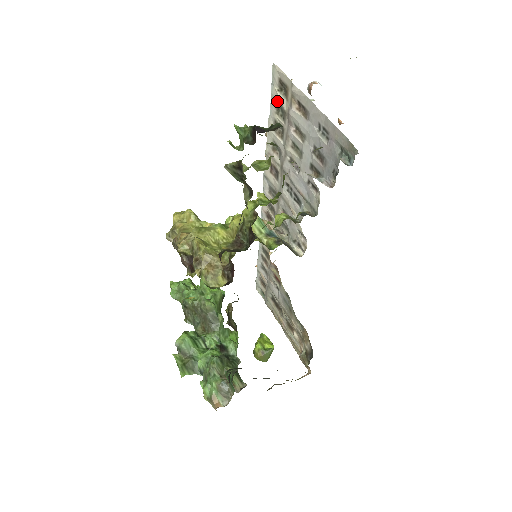
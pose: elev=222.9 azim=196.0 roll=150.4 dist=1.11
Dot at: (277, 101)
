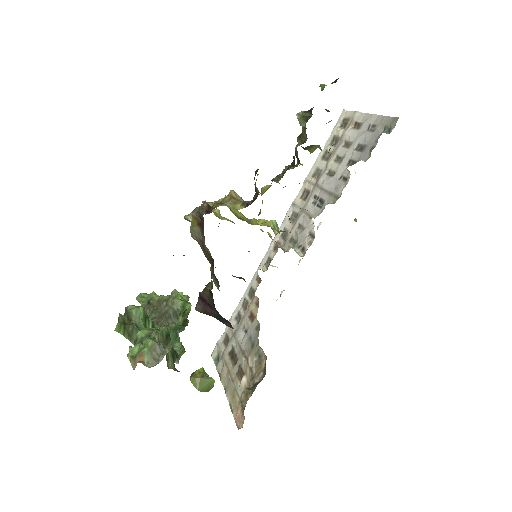
Dot at: (335, 135)
